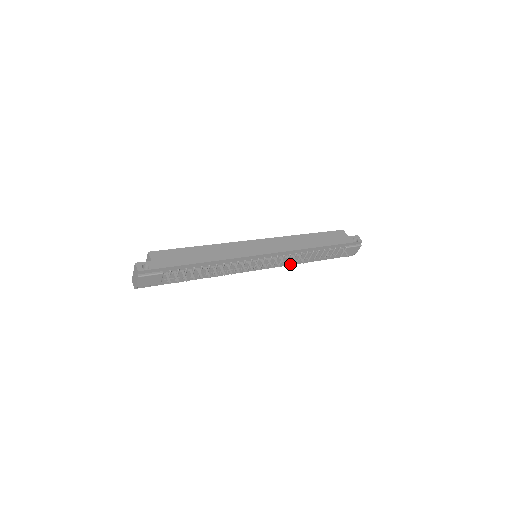
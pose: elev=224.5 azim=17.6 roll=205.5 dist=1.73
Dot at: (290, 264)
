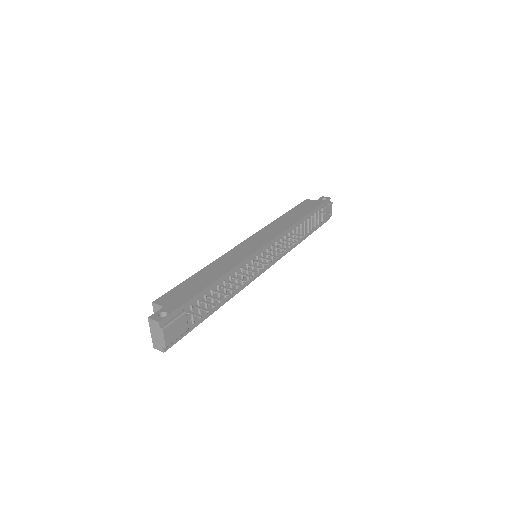
Dot at: (293, 243)
